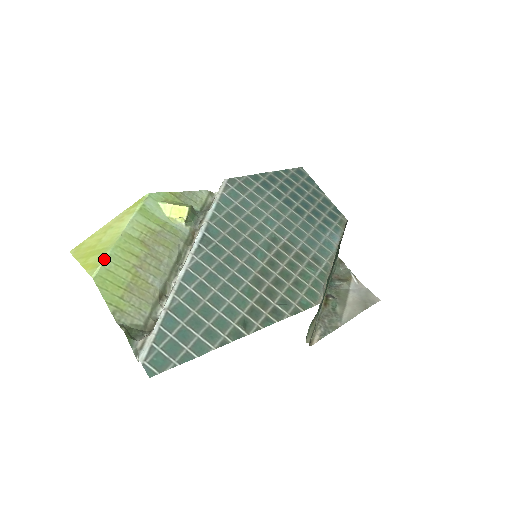
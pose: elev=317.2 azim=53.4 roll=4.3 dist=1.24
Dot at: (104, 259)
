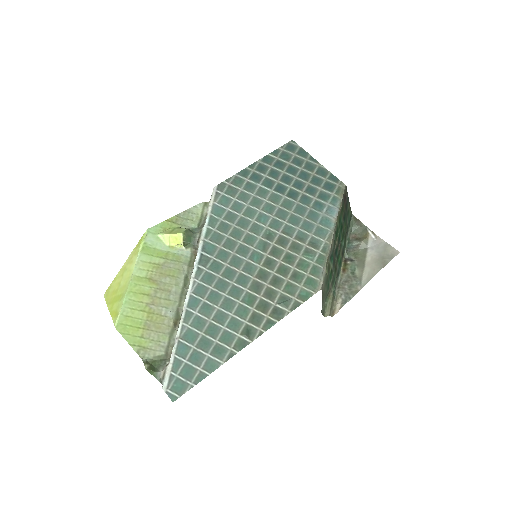
Dot at: (121, 307)
